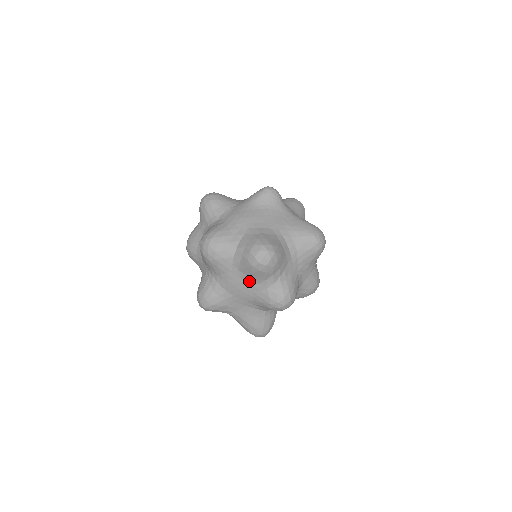
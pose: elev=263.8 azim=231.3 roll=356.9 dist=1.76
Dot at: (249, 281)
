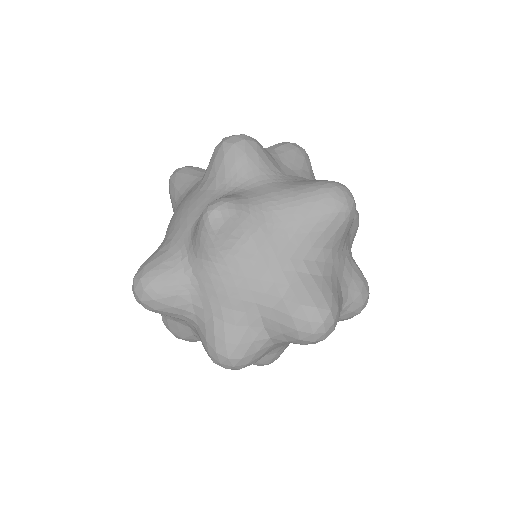
Dot at: occluded
